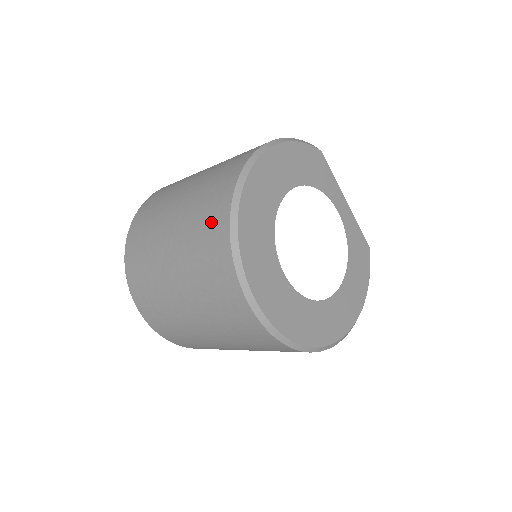
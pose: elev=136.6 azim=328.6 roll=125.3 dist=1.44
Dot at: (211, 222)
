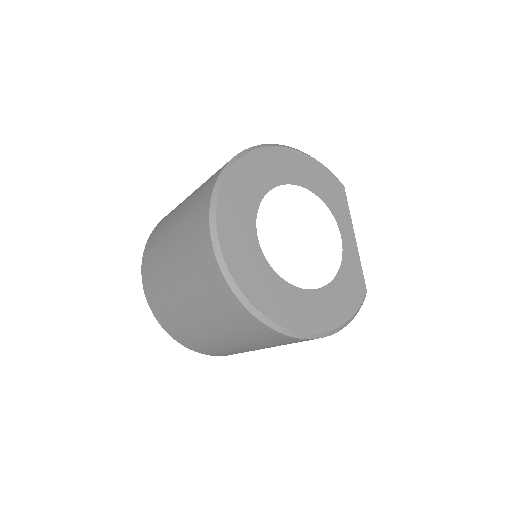
Dot at: (217, 171)
